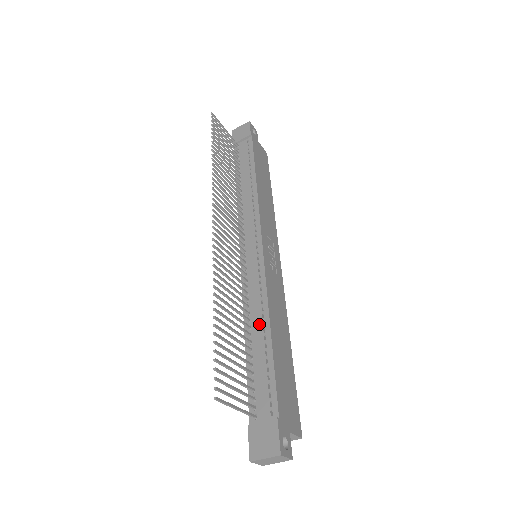
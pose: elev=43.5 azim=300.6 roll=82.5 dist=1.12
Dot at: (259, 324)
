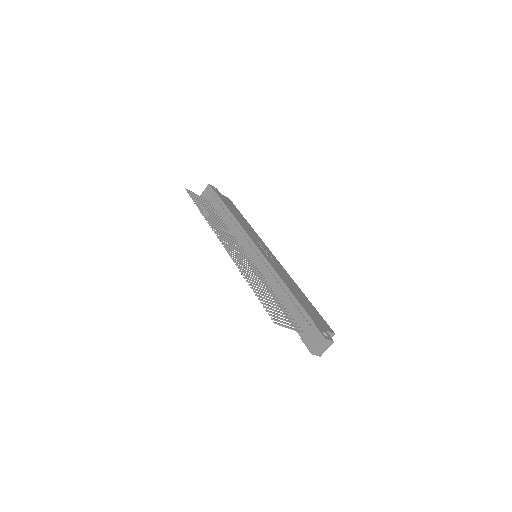
Dot at: (278, 287)
